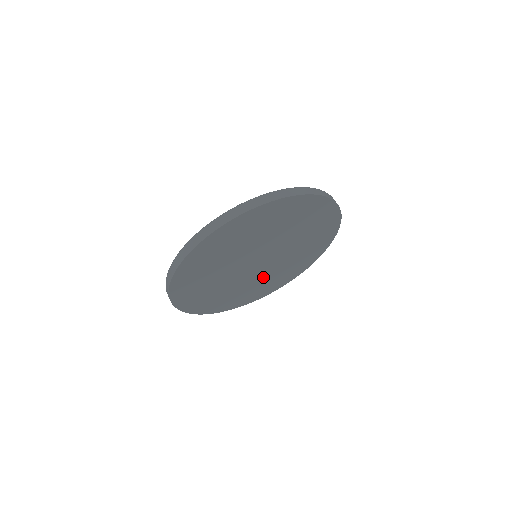
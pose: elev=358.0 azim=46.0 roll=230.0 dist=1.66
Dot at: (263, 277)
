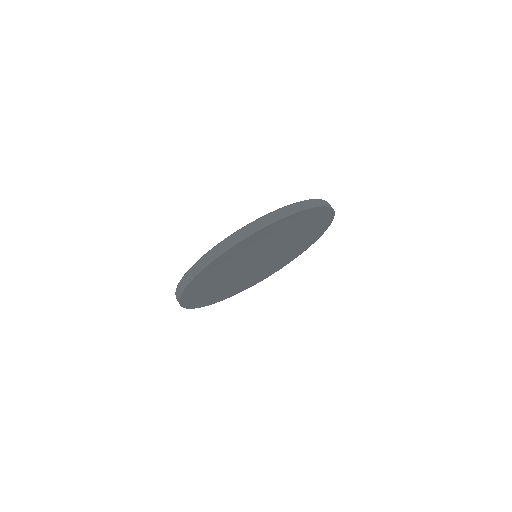
Dot at: (259, 271)
